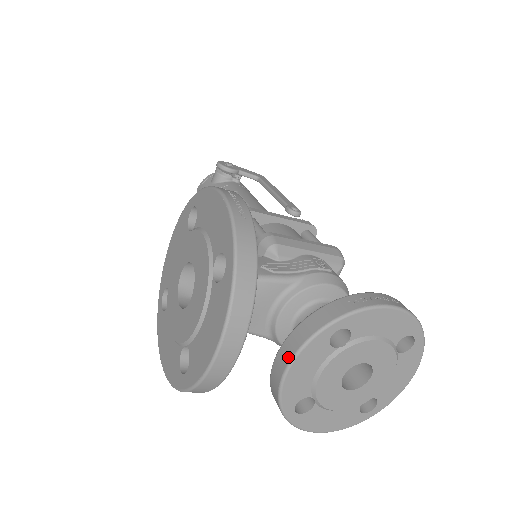
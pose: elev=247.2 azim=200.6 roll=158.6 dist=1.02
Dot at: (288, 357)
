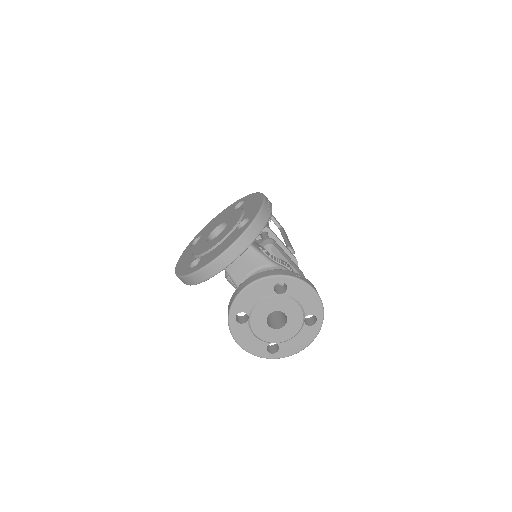
Dot at: (250, 281)
